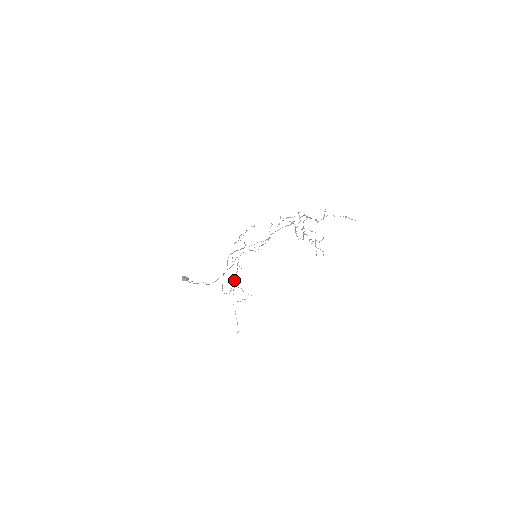
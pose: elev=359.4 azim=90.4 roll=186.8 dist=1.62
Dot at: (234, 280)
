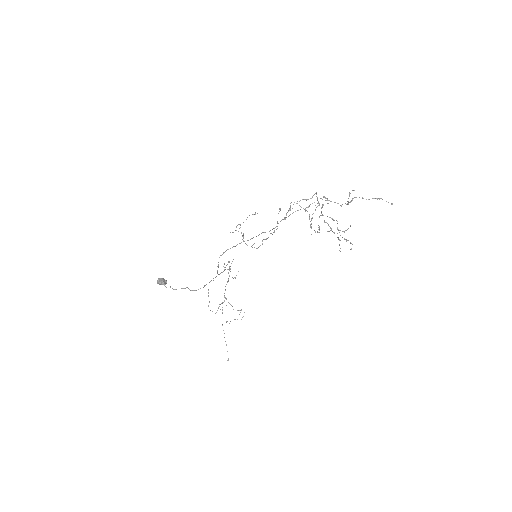
Dot at: occluded
